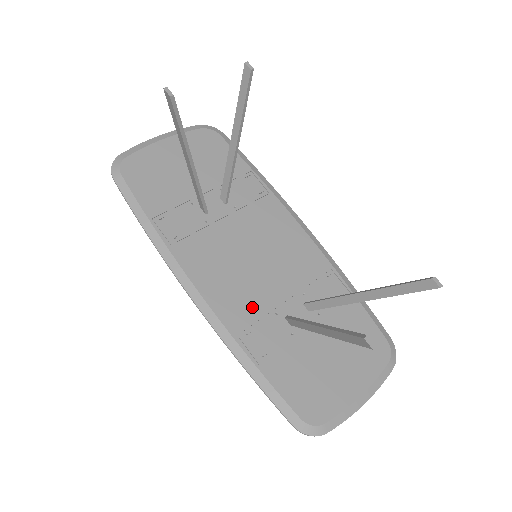
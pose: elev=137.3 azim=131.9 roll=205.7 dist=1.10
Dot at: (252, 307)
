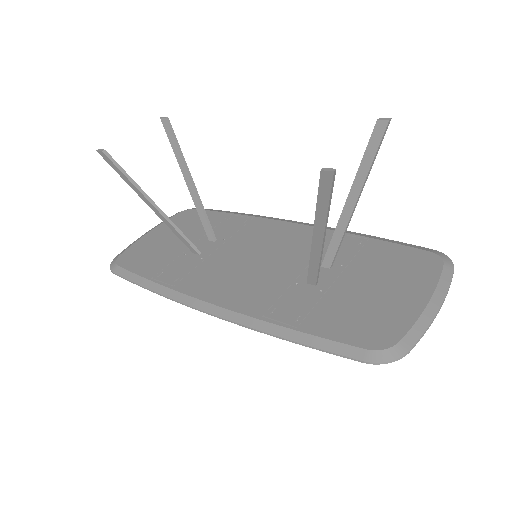
Dot at: (269, 291)
